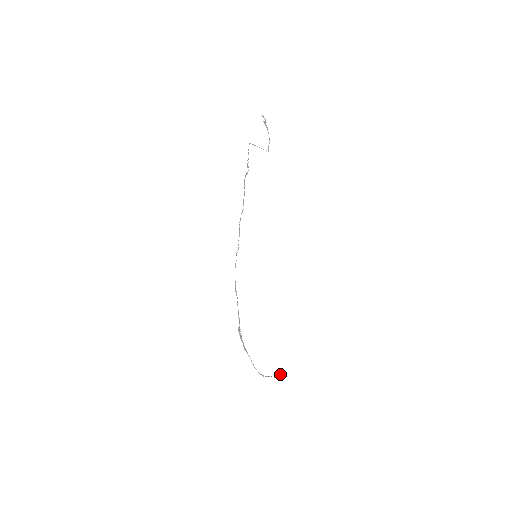
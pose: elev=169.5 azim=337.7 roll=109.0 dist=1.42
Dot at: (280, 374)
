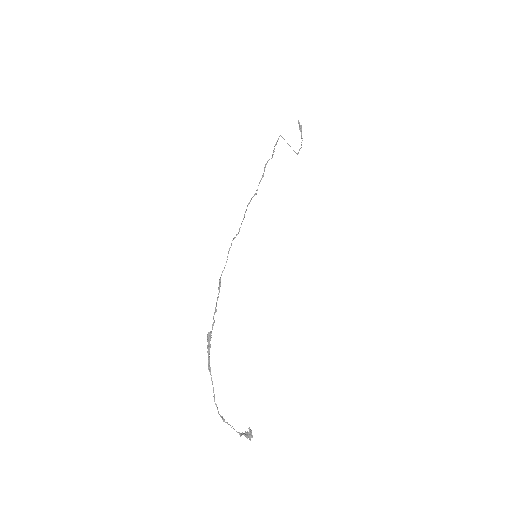
Dot at: (246, 432)
